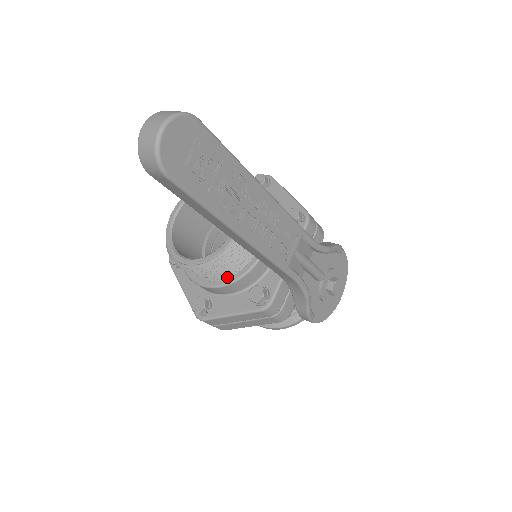
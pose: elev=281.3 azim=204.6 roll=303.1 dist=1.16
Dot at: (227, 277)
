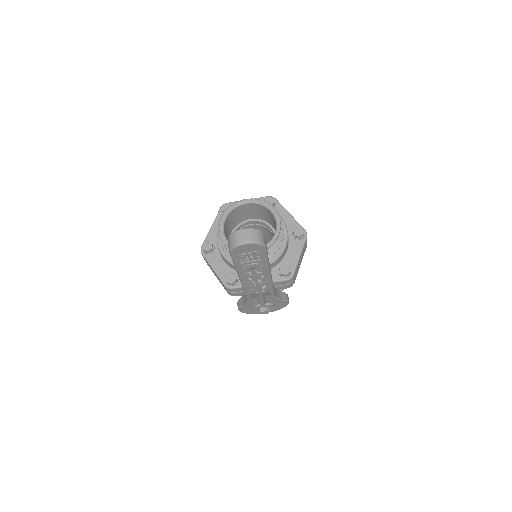
Dot at: (230, 257)
